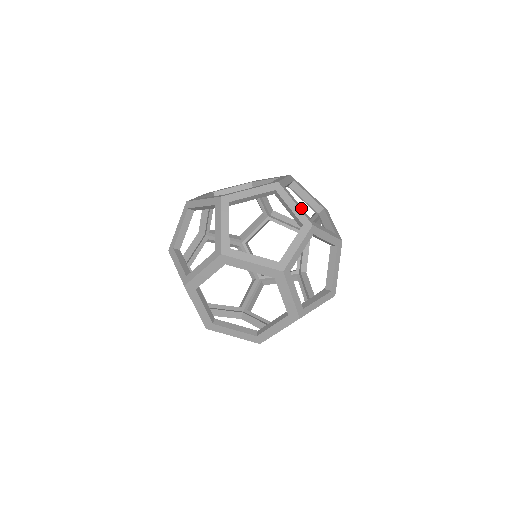
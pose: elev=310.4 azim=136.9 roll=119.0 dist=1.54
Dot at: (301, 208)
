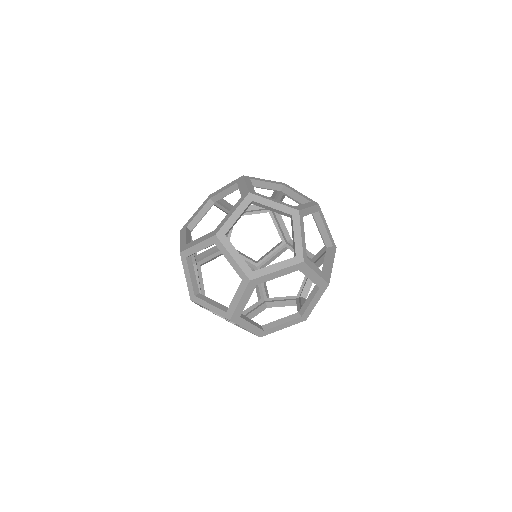
Dot at: (308, 212)
